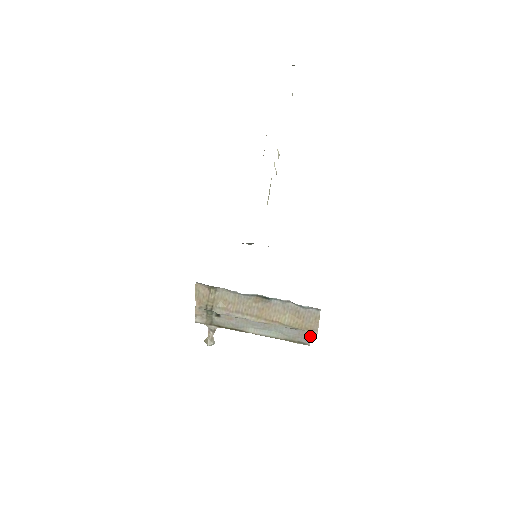
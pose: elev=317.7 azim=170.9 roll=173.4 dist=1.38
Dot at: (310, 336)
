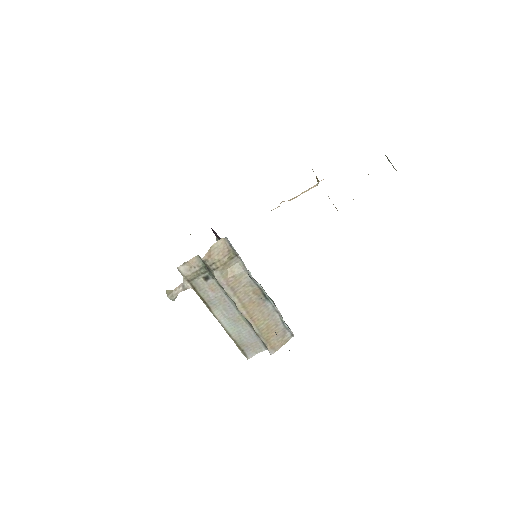
Dot at: (257, 352)
